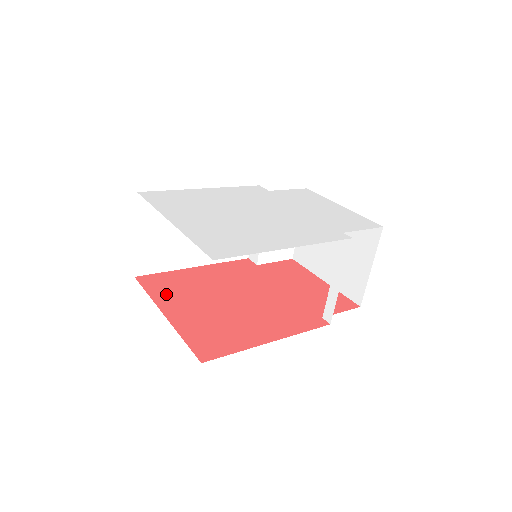
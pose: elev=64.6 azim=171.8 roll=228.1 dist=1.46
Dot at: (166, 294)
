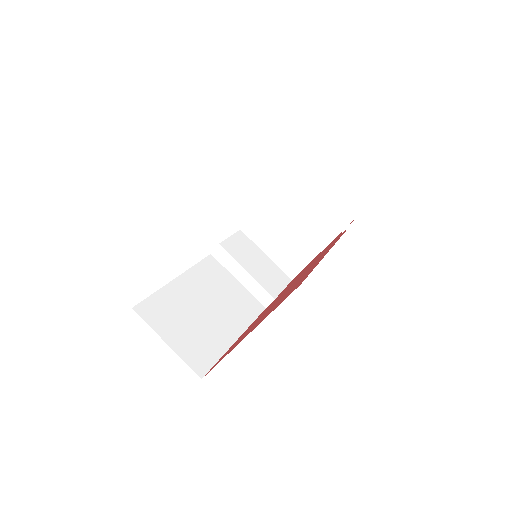
Dot at: (234, 346)
